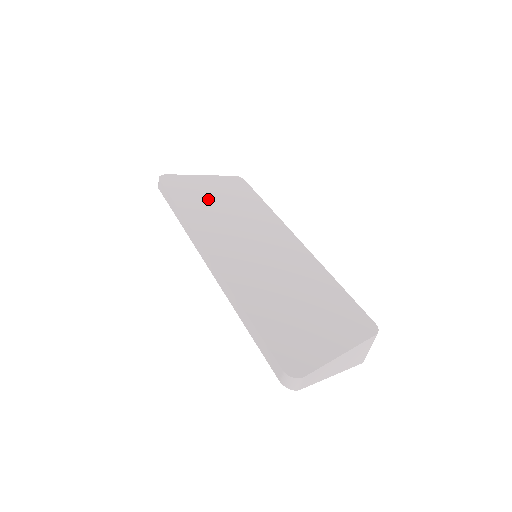
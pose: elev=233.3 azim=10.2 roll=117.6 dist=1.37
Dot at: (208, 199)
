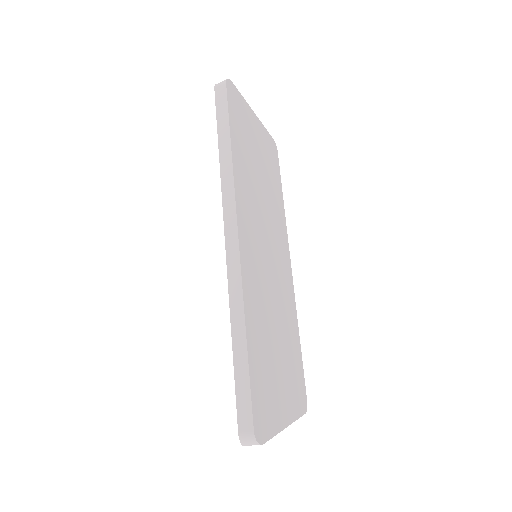
Dot at: (252, 154)
